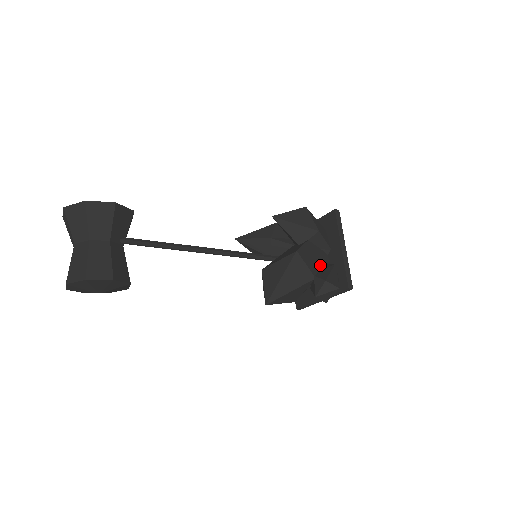
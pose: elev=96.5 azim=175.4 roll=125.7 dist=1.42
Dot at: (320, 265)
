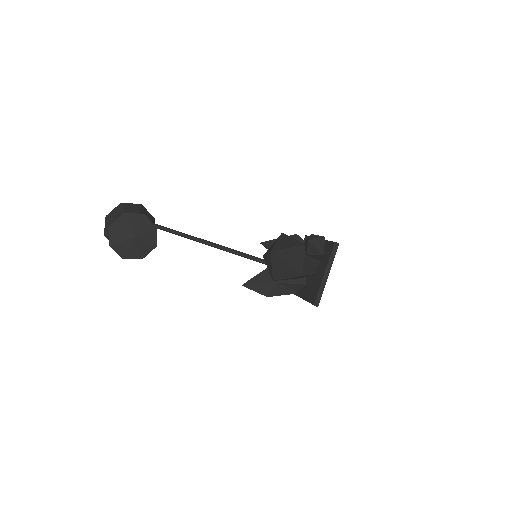
Dot at: occluded
